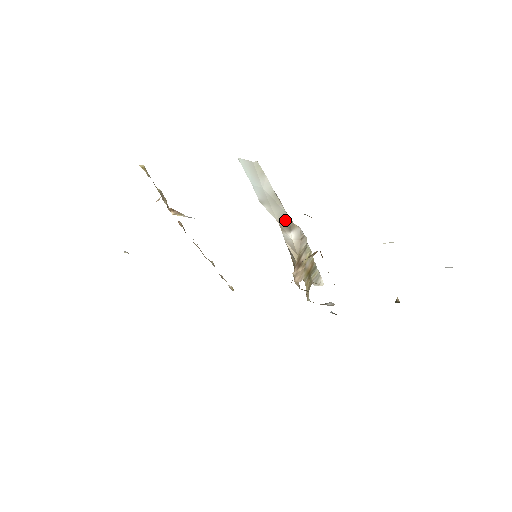
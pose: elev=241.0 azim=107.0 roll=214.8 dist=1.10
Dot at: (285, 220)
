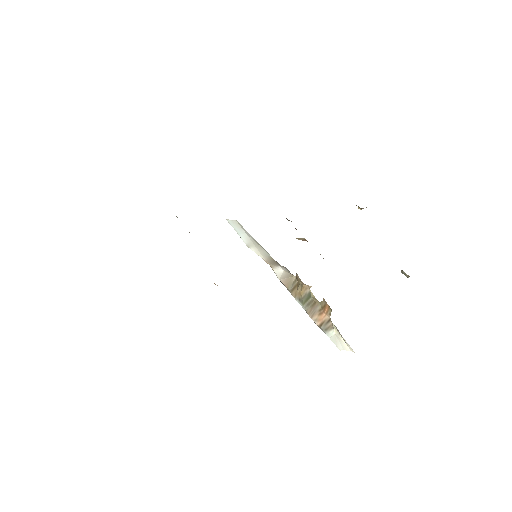
Dot at: (271, 259)
